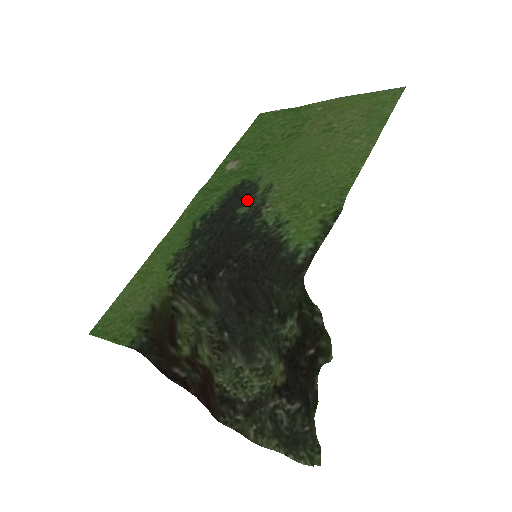
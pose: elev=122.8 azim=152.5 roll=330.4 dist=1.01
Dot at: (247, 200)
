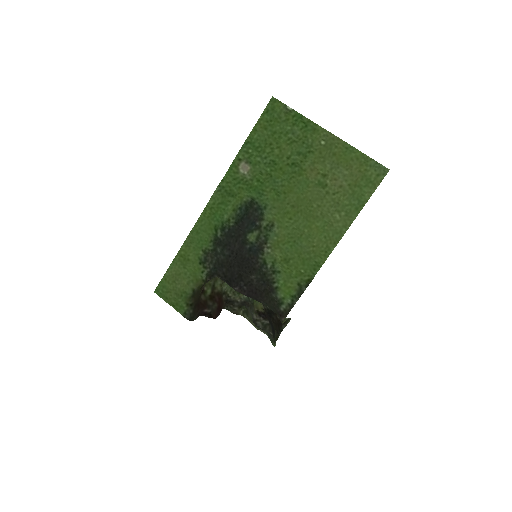
Dot at: (255, 226)
